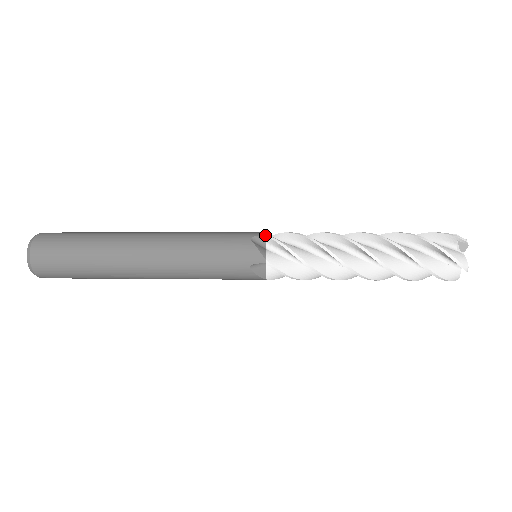
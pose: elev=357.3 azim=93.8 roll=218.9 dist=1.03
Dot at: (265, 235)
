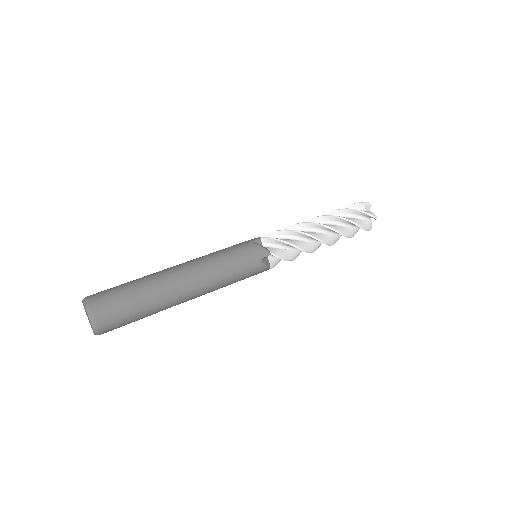
Dot at: (260, 238)
